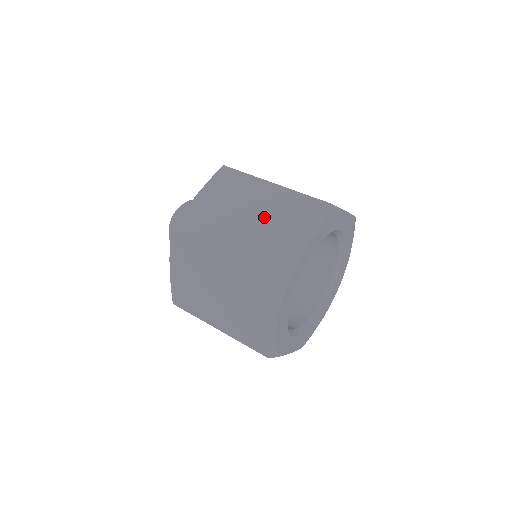
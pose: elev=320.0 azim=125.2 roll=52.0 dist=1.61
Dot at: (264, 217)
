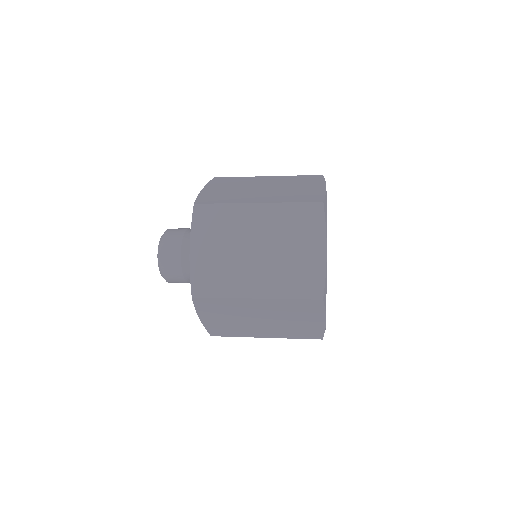
Dot at: (276, 186)
